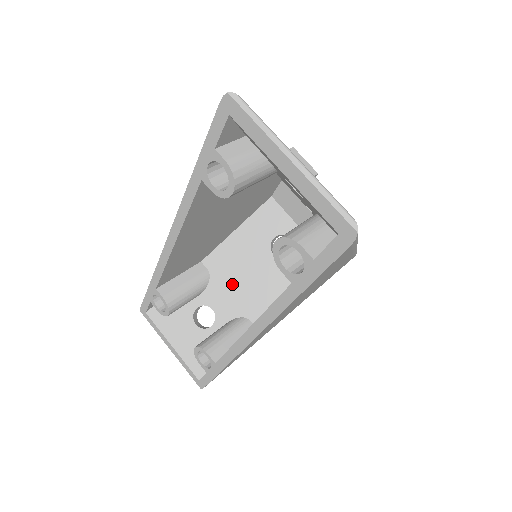
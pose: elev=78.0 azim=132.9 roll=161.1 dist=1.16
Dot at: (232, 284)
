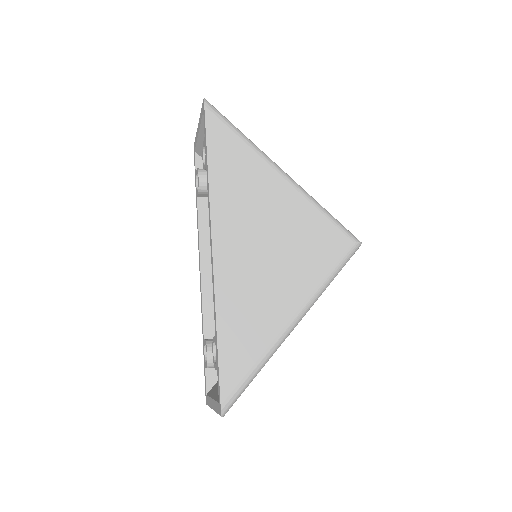
Dot at: occluded
